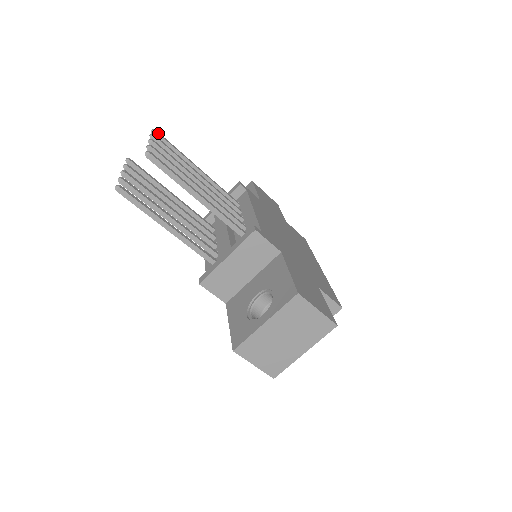
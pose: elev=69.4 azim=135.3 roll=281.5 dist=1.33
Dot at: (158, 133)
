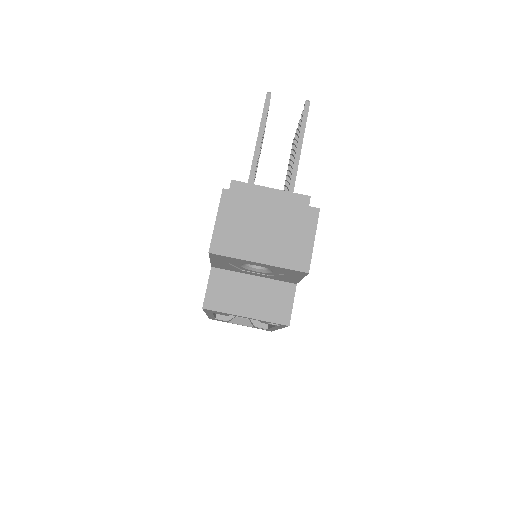
Dot at: occluded
